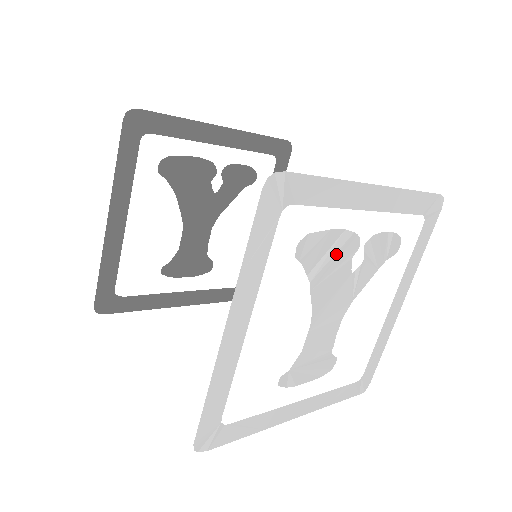
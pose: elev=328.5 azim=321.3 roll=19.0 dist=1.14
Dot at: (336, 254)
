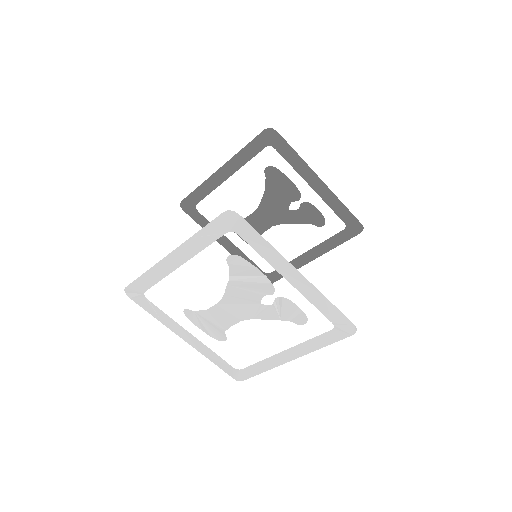
Dot at: (254, 283)
